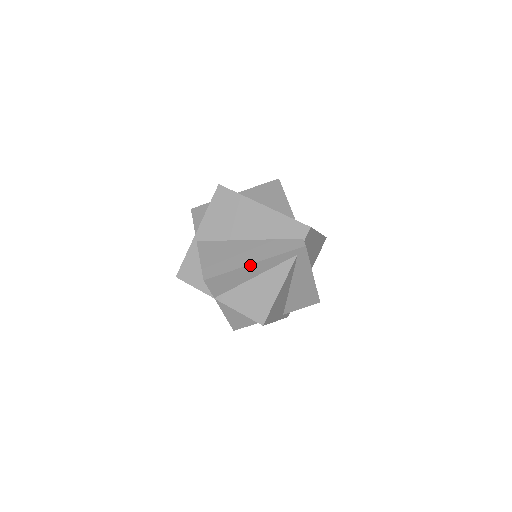
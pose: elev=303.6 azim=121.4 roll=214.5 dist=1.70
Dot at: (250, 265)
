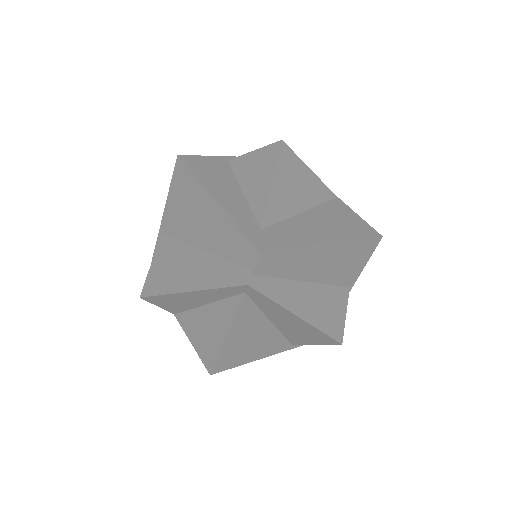
Dot at: (184, 293)
